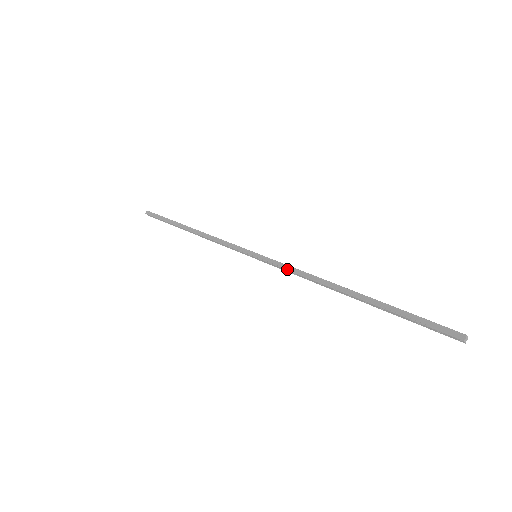
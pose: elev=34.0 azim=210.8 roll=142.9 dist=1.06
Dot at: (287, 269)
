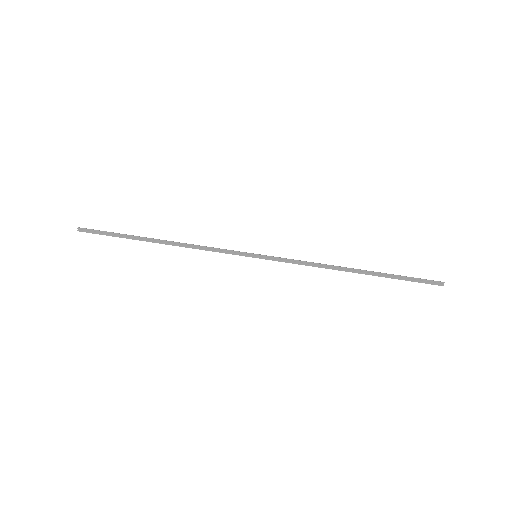
Dot at: (296, 263)
